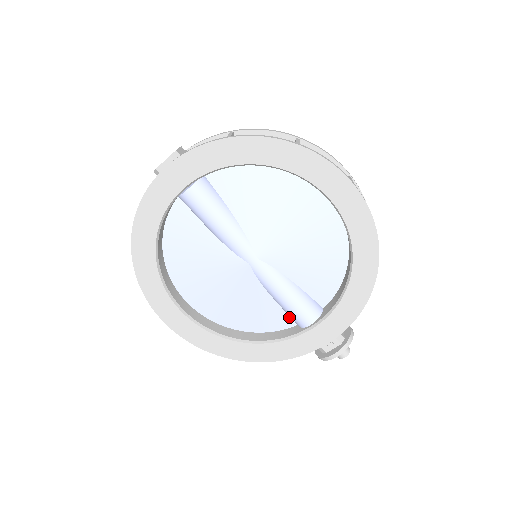
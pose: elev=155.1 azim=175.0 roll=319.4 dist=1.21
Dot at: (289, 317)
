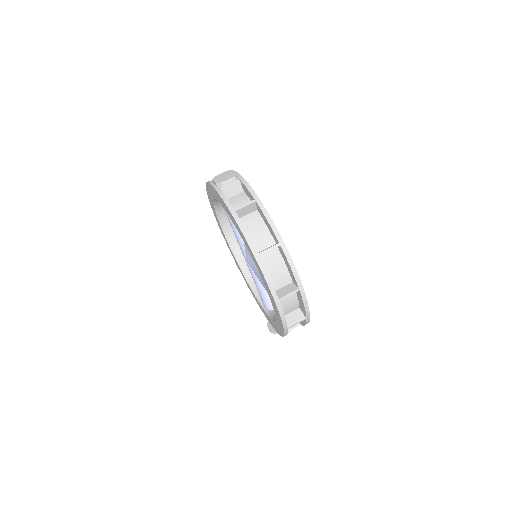
Dot at: occluded
